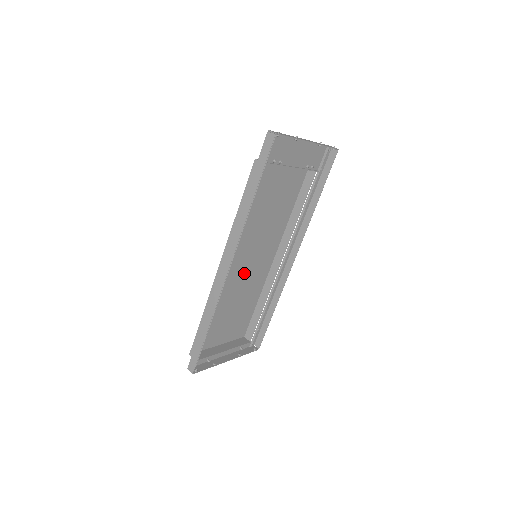
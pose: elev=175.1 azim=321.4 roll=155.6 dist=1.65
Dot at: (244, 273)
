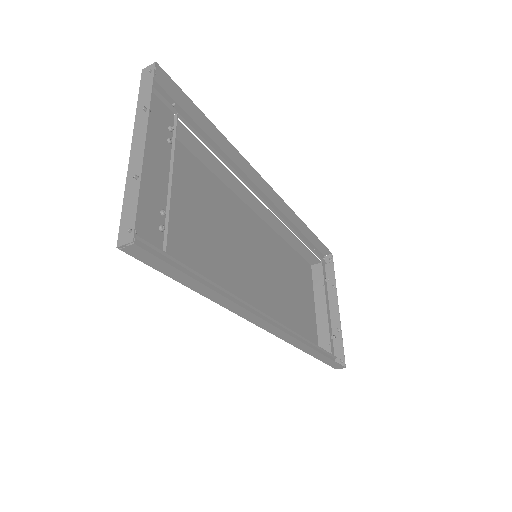
Dot at: (264, 272)
